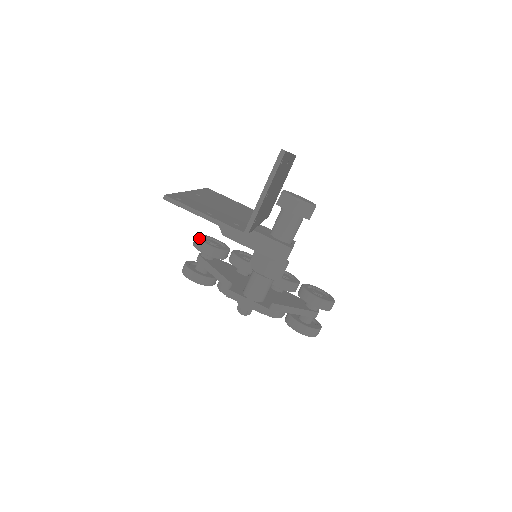
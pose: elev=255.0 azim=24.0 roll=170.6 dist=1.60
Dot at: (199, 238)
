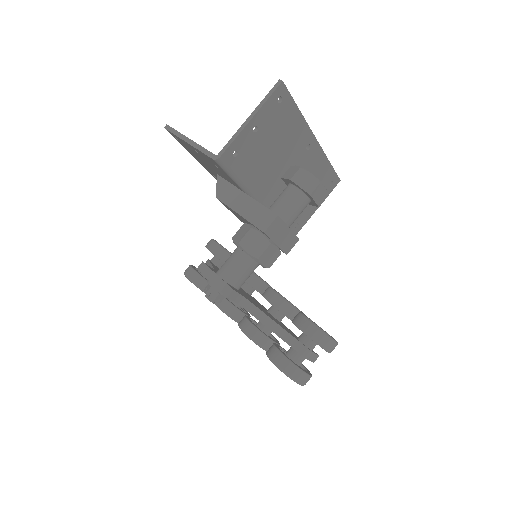
Dot at: occluded
